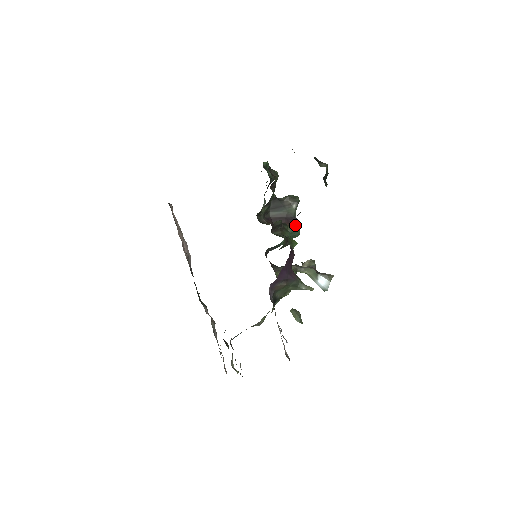
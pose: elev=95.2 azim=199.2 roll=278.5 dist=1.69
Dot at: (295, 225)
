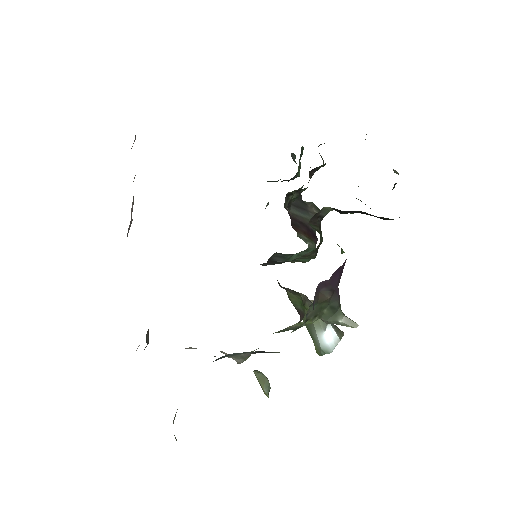
Dot at: occluded
